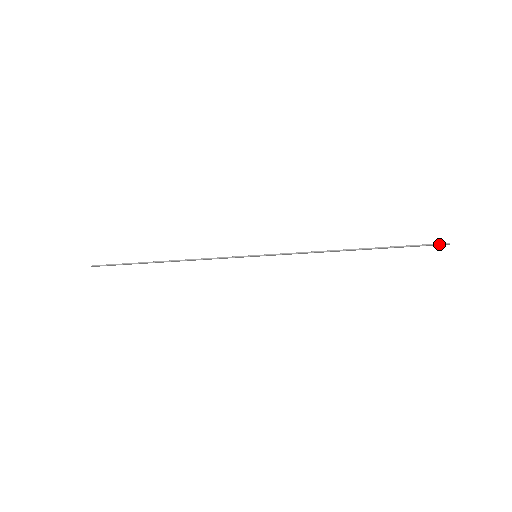
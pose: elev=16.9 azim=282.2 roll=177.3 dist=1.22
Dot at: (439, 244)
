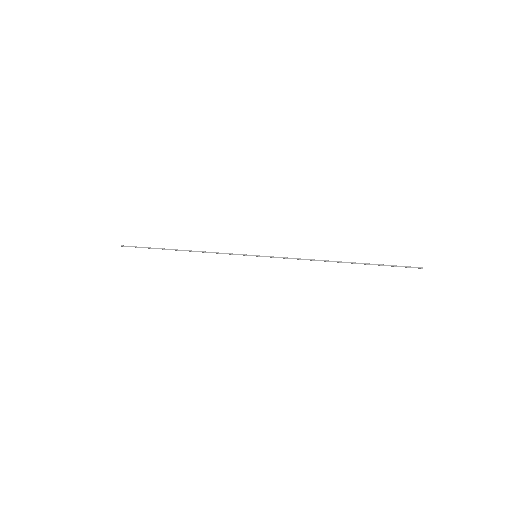
Dot at: (414, 267)
